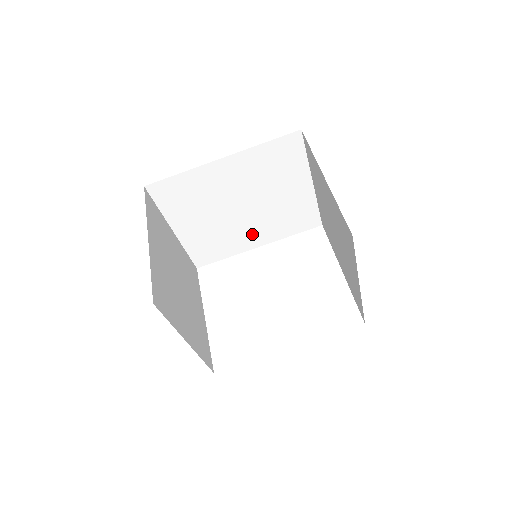
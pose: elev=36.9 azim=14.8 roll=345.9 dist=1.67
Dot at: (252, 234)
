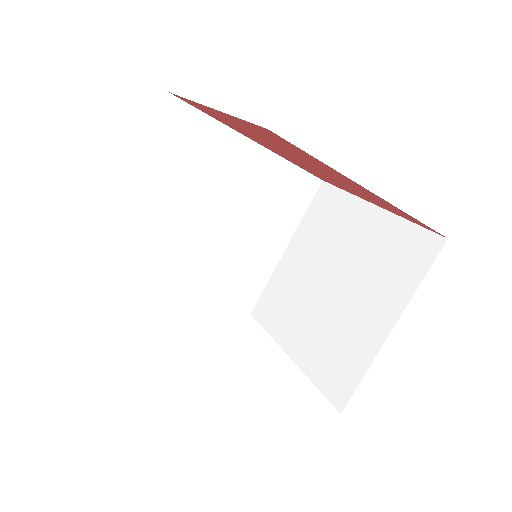
Dot at: (190, 269)
